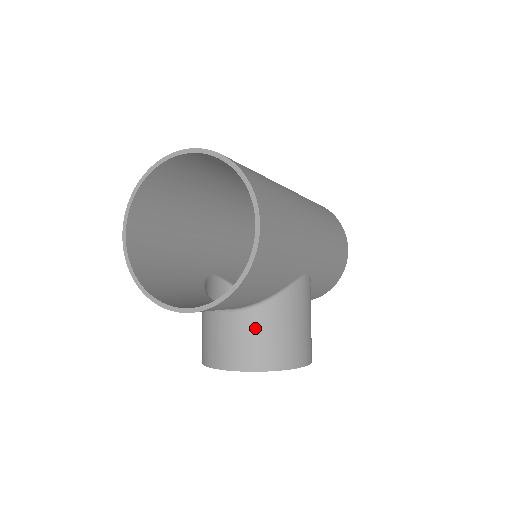
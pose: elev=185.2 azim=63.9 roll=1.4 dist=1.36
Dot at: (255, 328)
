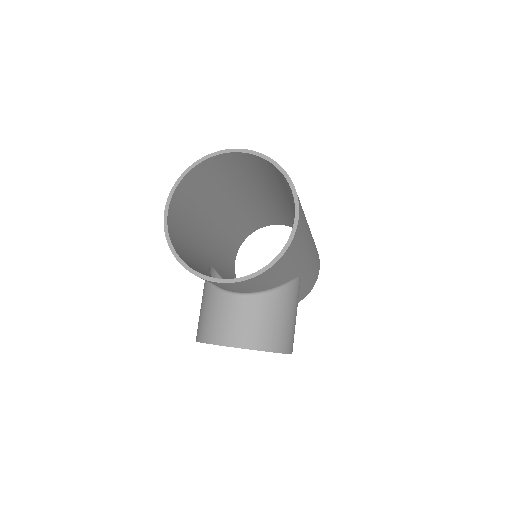
Dot at: (259, 312)
